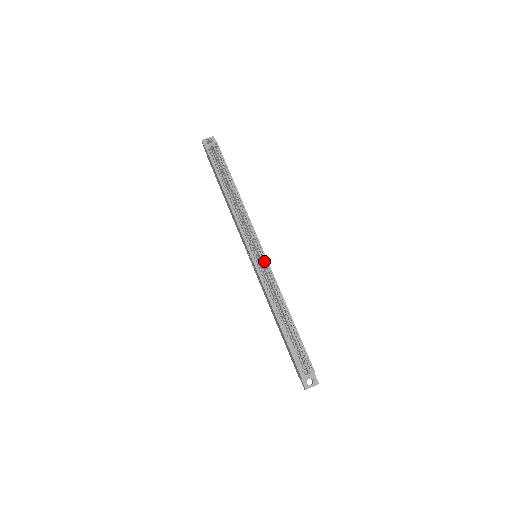
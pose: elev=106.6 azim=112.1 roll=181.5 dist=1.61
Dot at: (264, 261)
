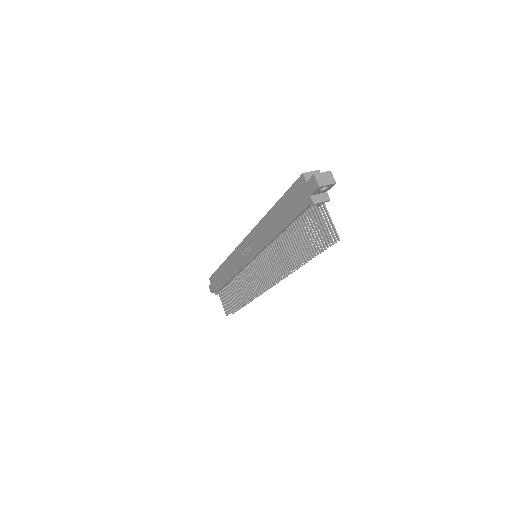
Dot at: occluded
